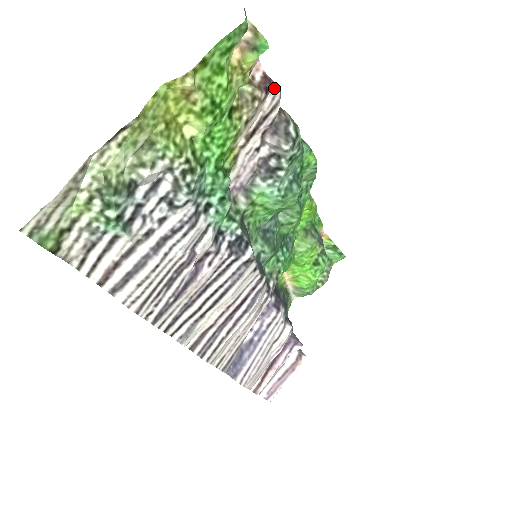
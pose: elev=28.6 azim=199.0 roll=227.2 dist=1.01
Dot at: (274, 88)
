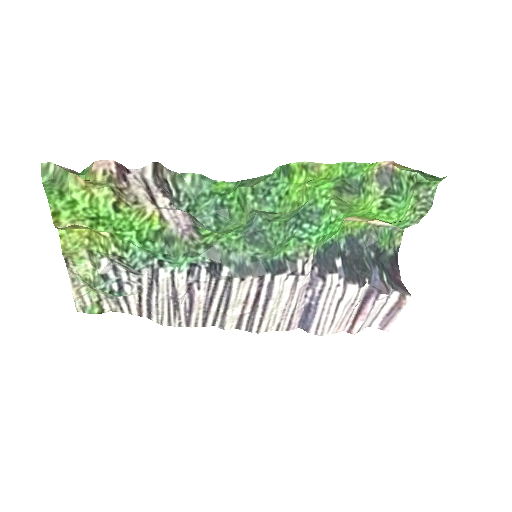
Dot at: (128, 172)
